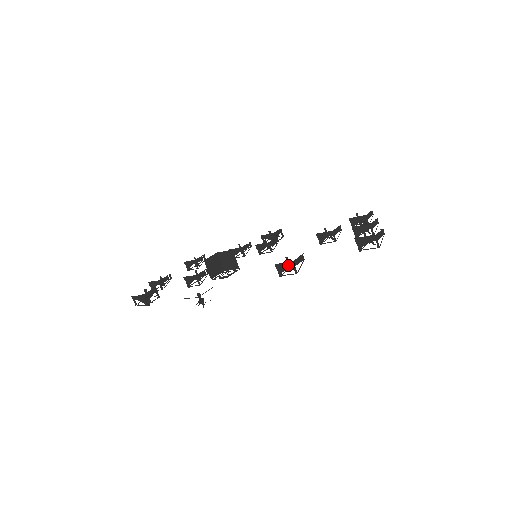
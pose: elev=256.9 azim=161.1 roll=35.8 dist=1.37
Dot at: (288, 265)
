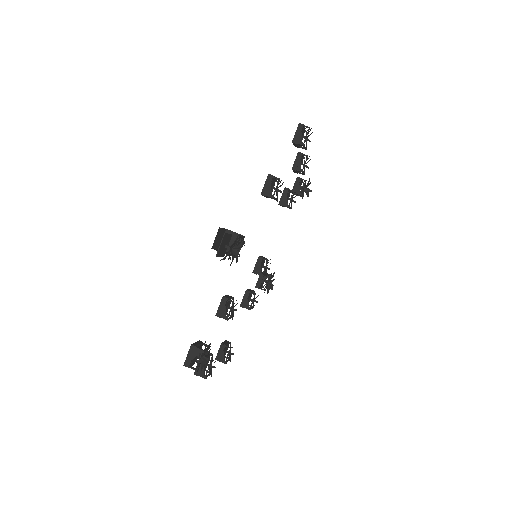
Dot at: (269, 181)
